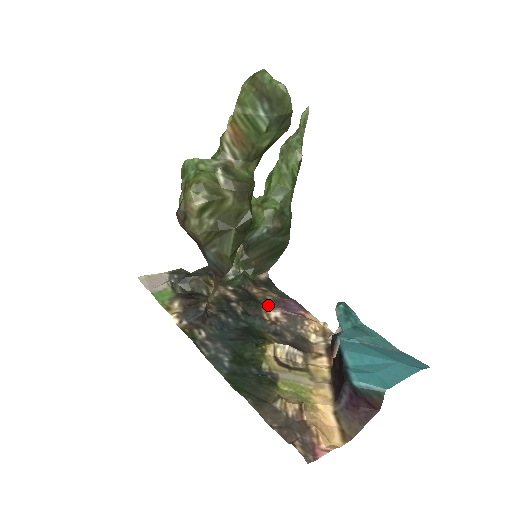
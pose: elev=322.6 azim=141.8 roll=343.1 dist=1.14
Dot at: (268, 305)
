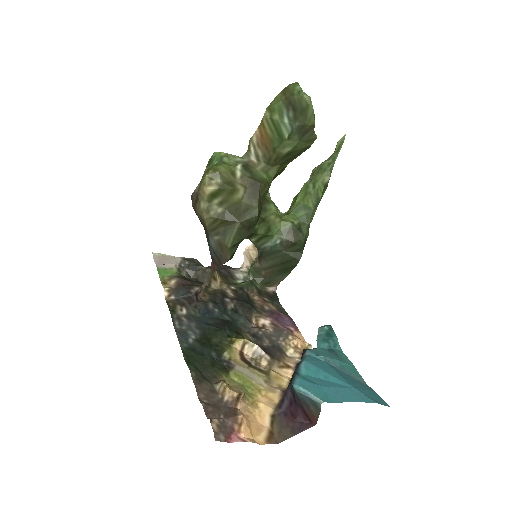
Dot at: (262, 313)
